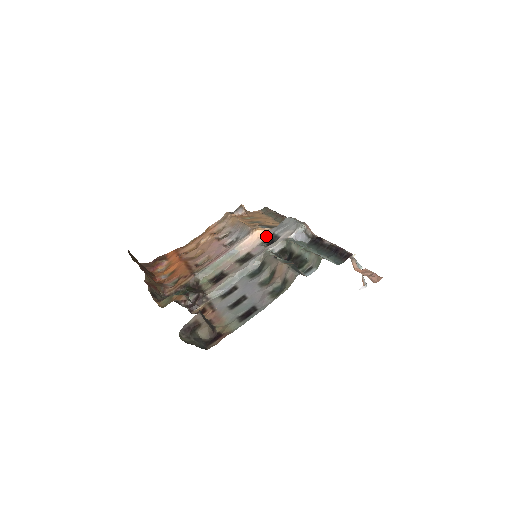
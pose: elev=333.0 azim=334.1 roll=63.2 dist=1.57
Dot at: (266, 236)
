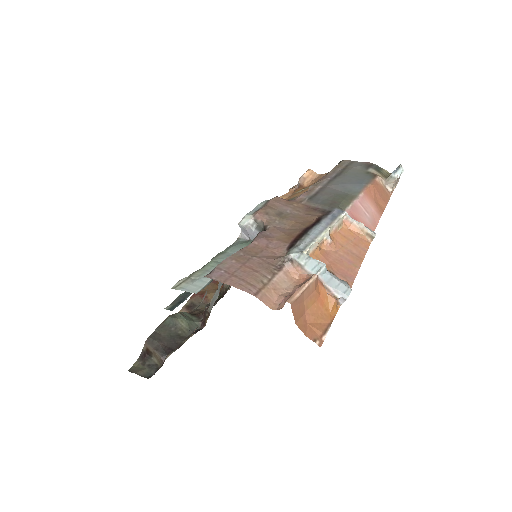
Dot at: occluded
